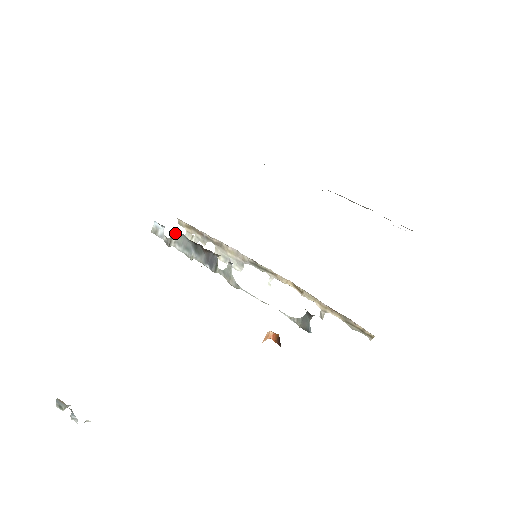
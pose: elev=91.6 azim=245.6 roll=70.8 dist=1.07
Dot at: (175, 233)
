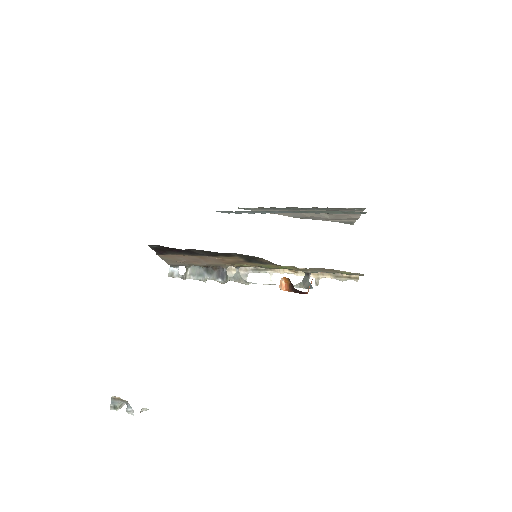
Dot at: (188, 267)
